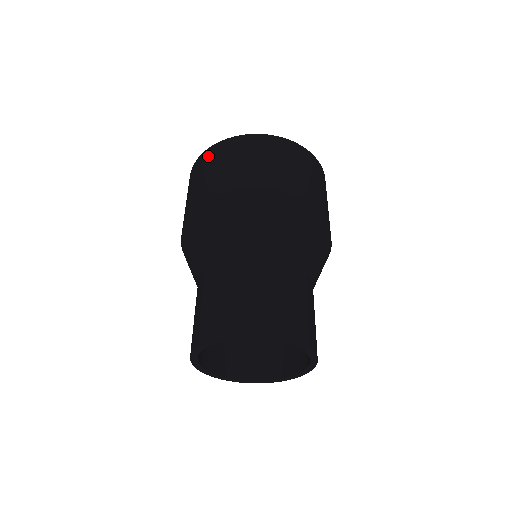
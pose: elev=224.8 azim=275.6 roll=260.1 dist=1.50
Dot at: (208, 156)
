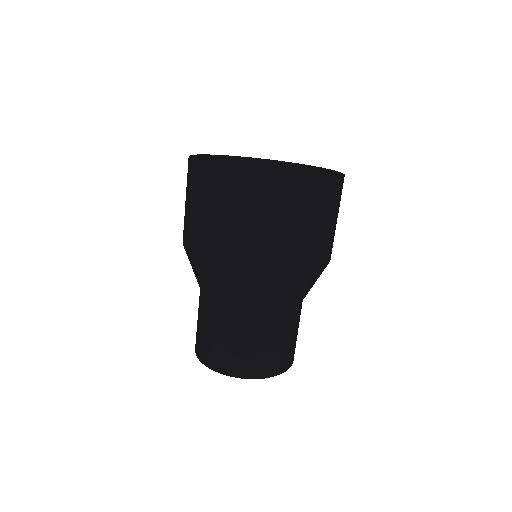
Dot at: (248, 186)
